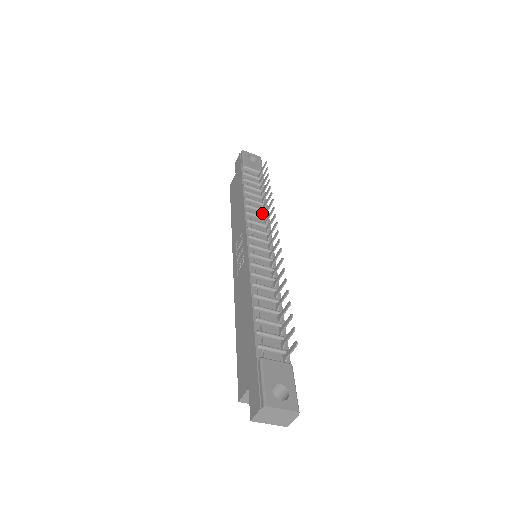
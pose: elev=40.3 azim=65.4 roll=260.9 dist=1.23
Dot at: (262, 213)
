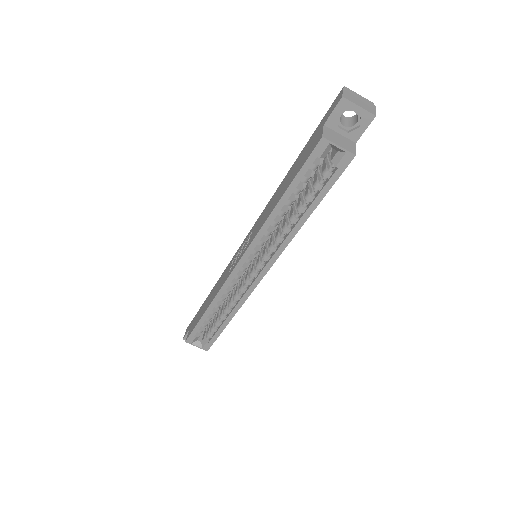
Dot at: occluded
